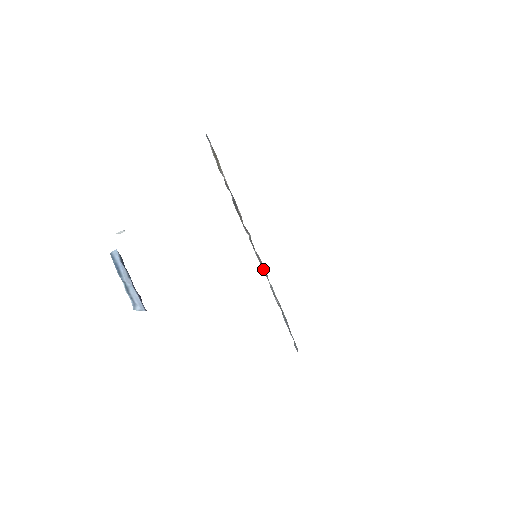
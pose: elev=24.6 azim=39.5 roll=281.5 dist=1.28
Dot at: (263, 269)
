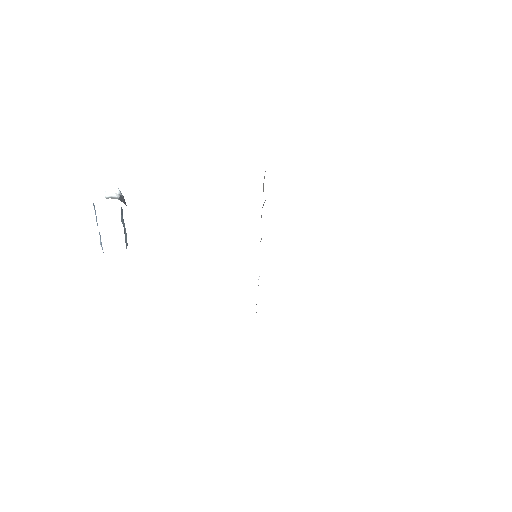
Dot at: occluded
